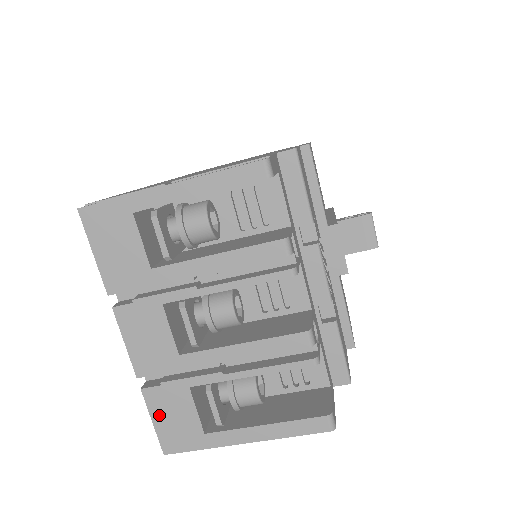
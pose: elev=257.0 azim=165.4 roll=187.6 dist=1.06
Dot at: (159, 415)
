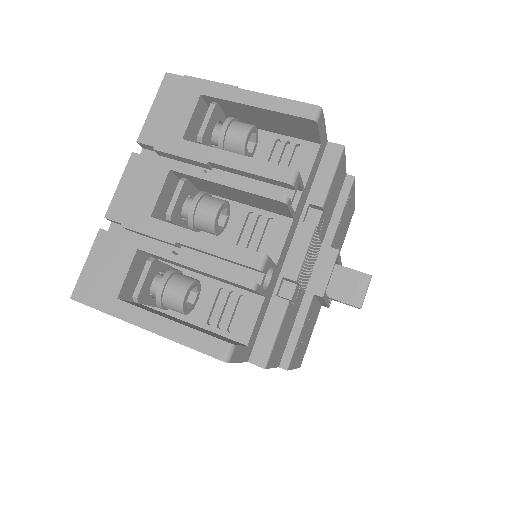
Dot at: (95, 259)
